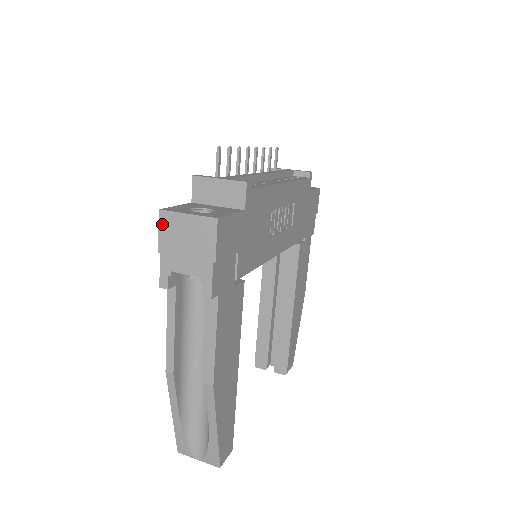
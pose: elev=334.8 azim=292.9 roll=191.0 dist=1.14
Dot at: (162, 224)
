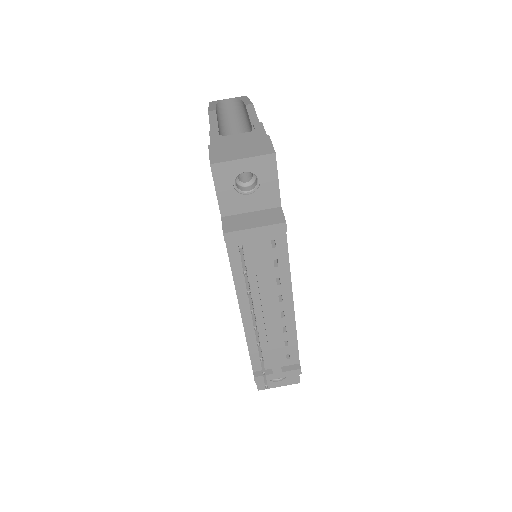
Dot at: occluded
